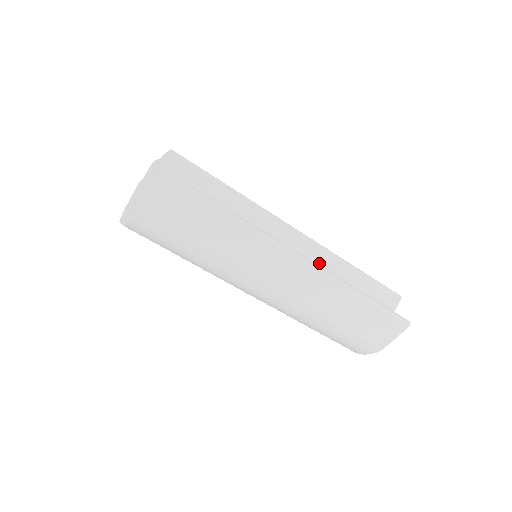
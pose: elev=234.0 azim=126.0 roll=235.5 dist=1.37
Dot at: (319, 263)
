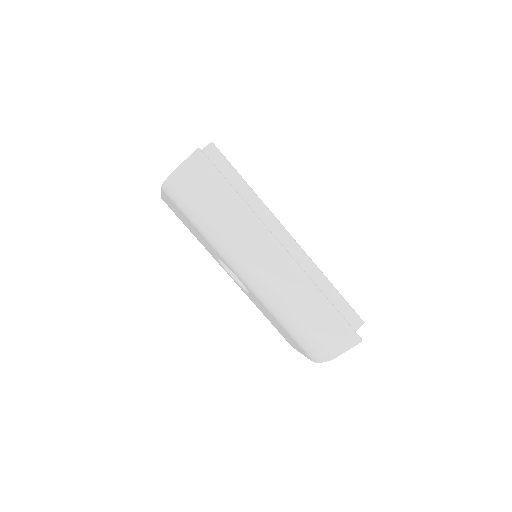
Dot at: (300, 266)
